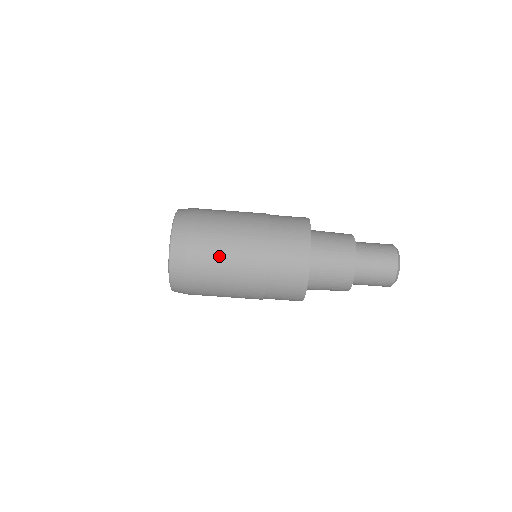
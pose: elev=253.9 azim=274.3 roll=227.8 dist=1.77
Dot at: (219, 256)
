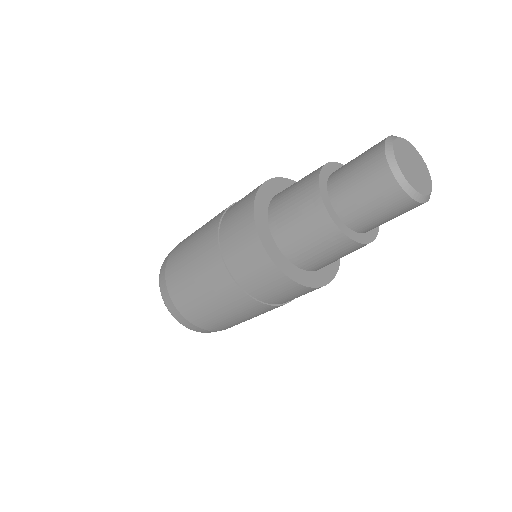
Dot at: occluded
